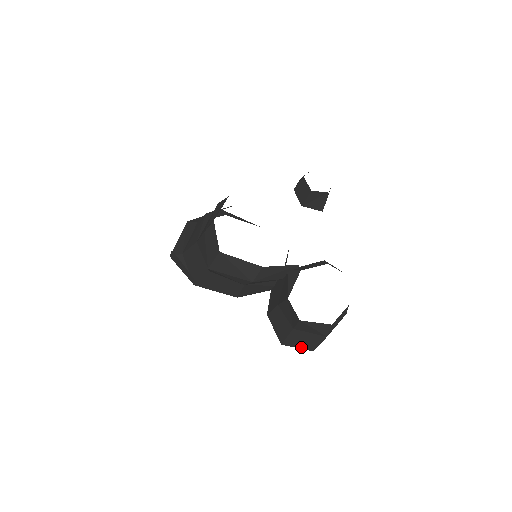
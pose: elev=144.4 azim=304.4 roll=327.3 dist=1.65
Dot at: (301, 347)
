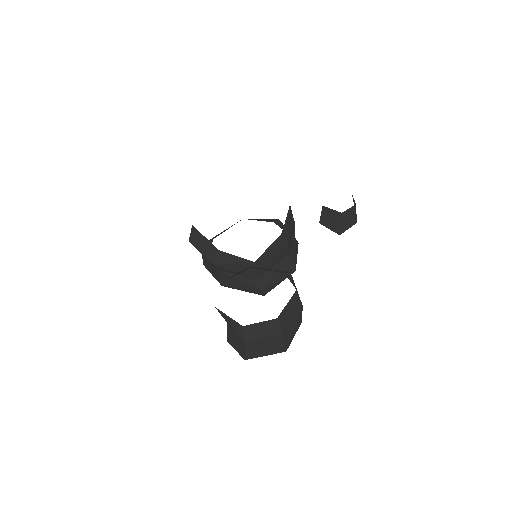
Dot at: (238, 350)
